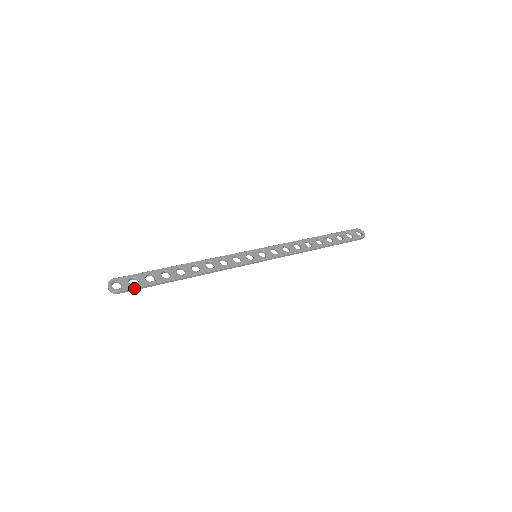
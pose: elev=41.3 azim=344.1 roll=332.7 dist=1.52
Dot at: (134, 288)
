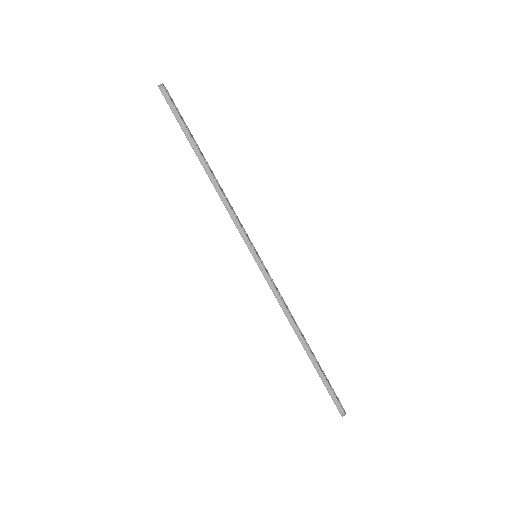
Dot at: (174, 106)
